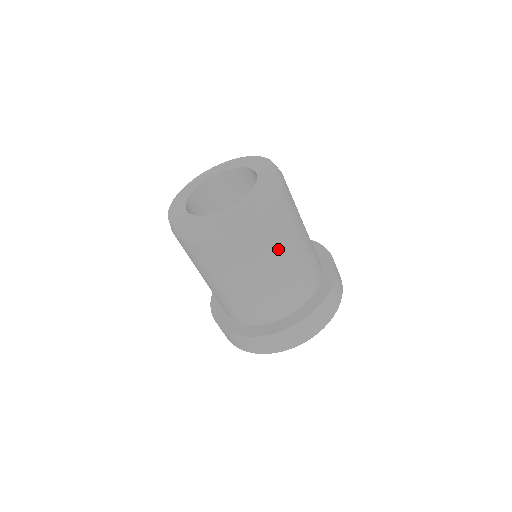
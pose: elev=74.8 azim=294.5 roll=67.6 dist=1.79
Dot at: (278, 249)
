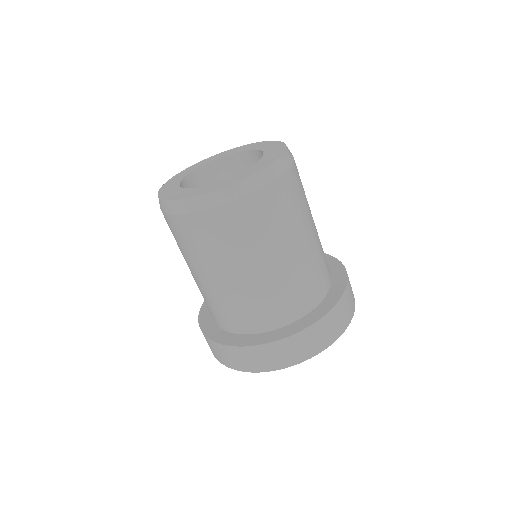
Dot at: (263, 244)
